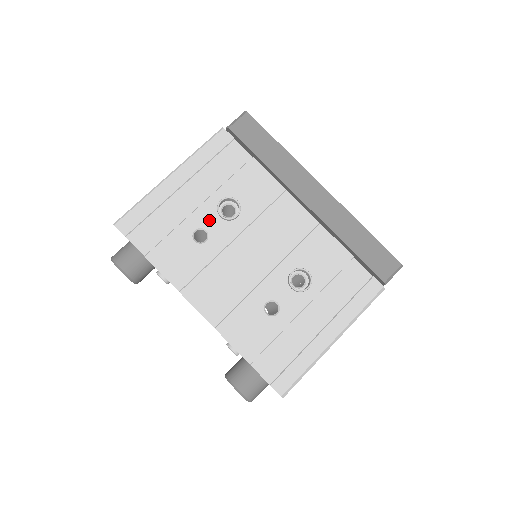
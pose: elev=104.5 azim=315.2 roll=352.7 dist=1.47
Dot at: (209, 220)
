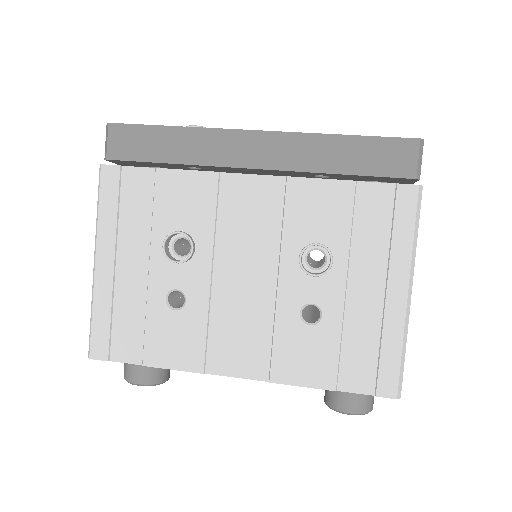
Dot at: (170, 276)
